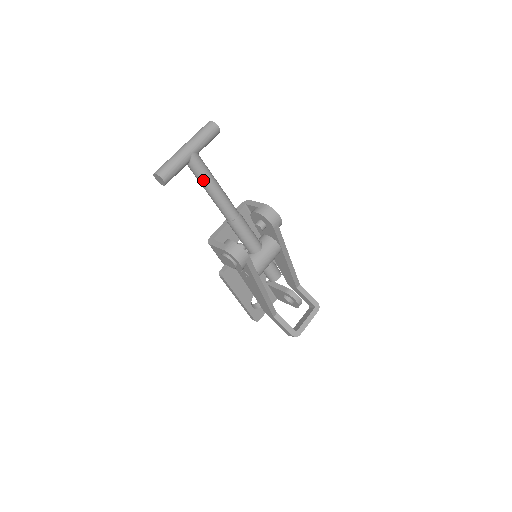
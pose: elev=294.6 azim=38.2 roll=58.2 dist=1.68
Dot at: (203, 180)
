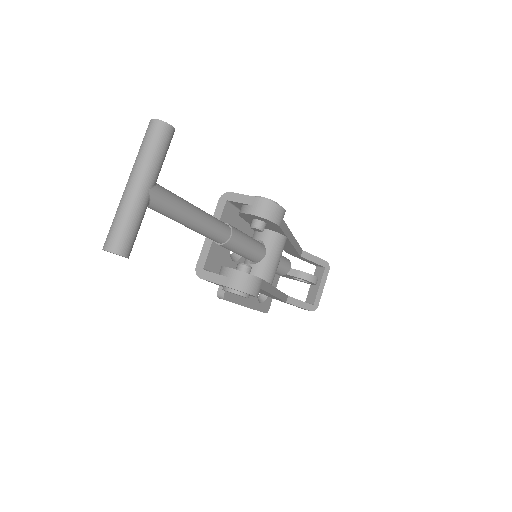
Dot at: (175, 216)
